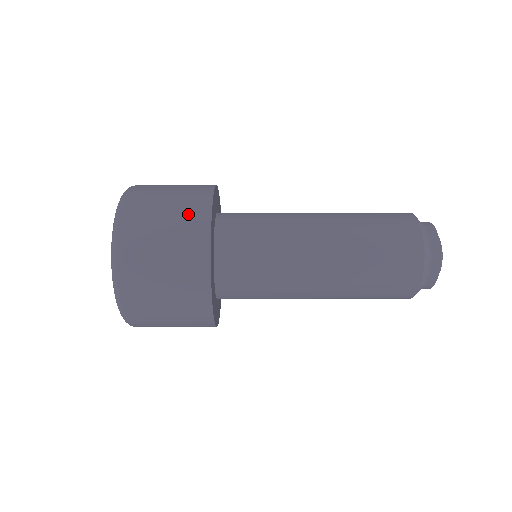
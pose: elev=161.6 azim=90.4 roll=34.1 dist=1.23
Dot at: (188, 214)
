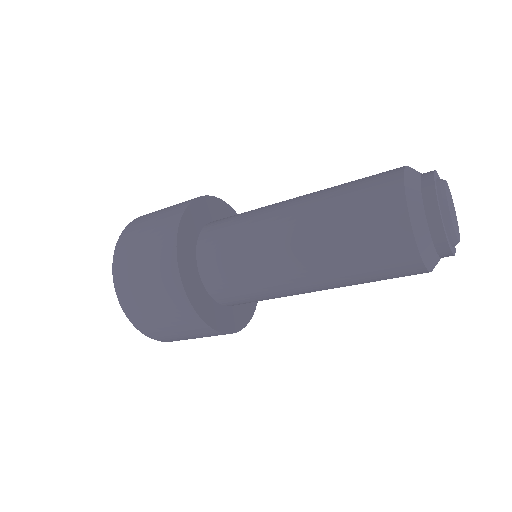
Dot at: (168, 215)
